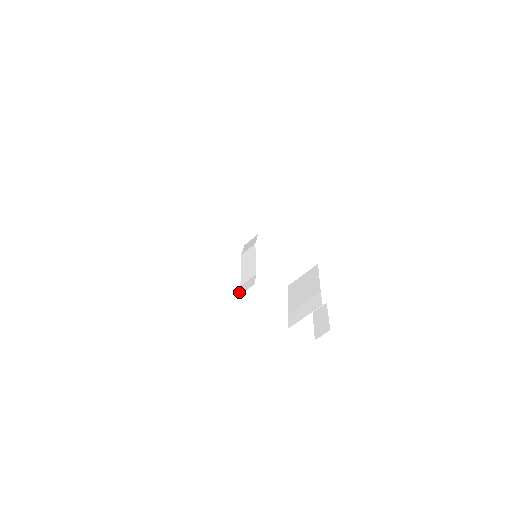
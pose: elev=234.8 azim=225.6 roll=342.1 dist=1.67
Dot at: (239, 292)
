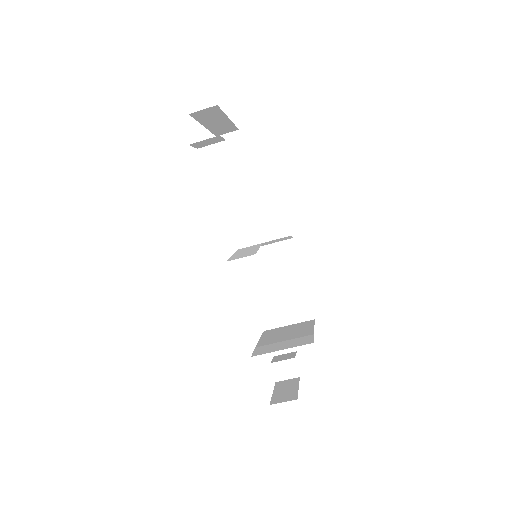
Dot at: occluded
